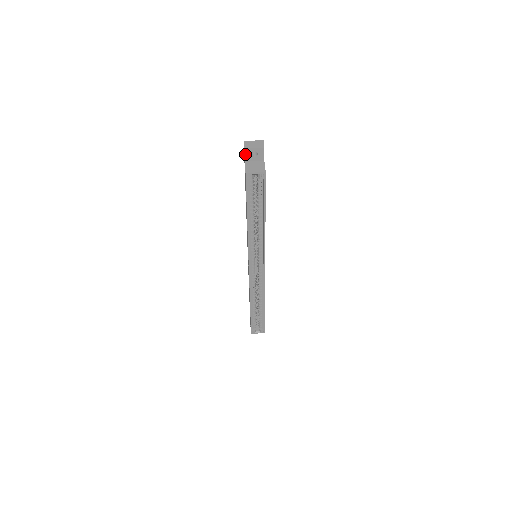
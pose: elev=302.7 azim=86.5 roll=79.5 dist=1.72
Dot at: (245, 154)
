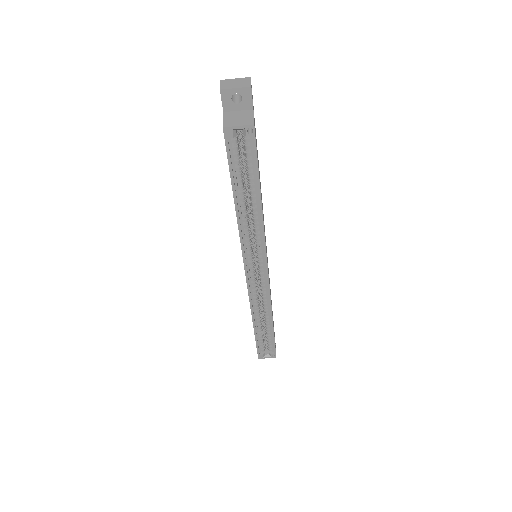
Dot at: (222, 99)
